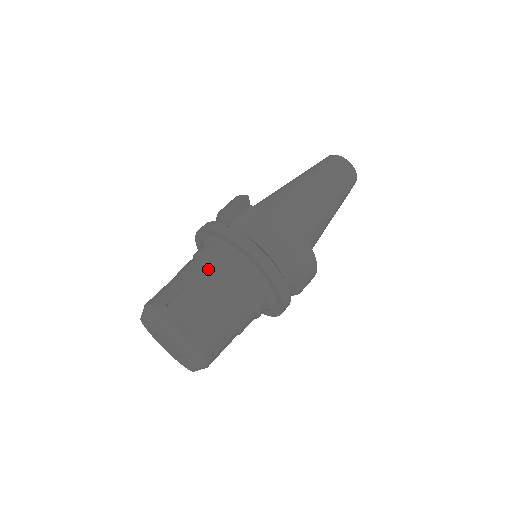
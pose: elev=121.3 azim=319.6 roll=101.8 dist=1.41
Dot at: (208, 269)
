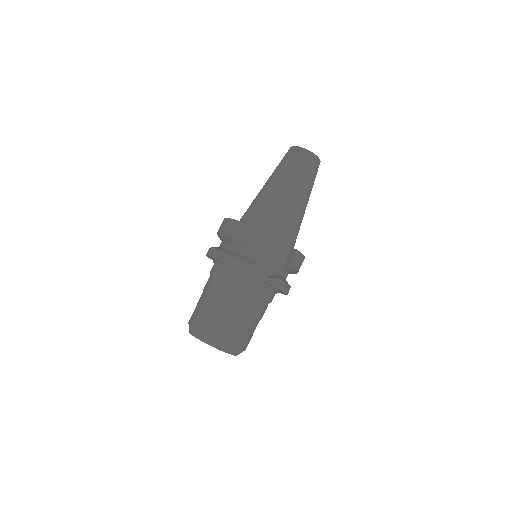
Dot at: (250, 303)
